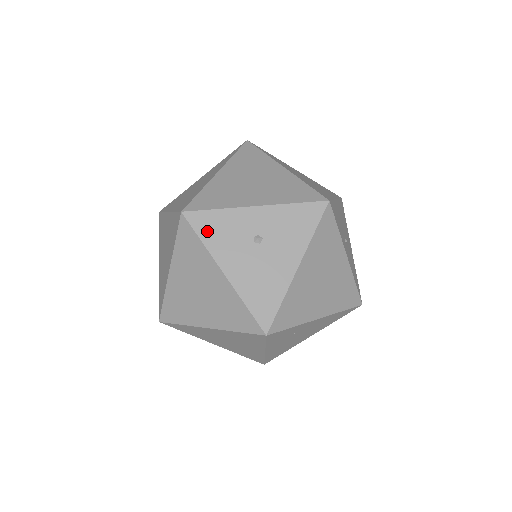
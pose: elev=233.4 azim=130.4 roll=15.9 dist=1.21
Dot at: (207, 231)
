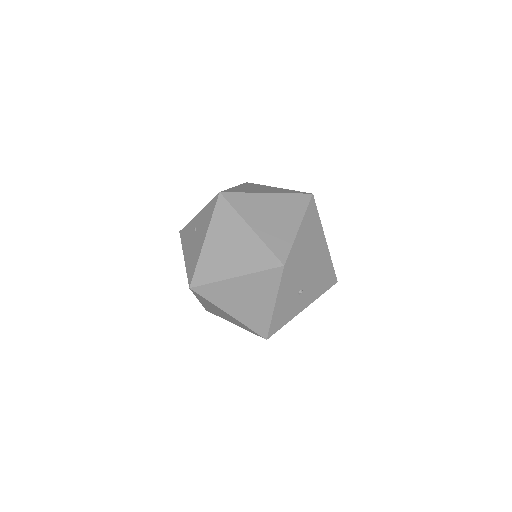
Dot at: (286, 281)
